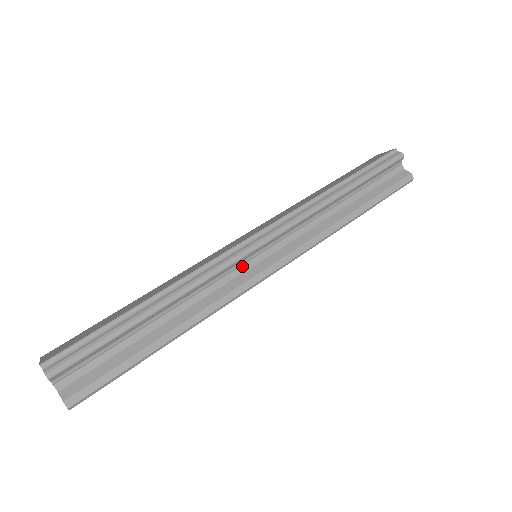
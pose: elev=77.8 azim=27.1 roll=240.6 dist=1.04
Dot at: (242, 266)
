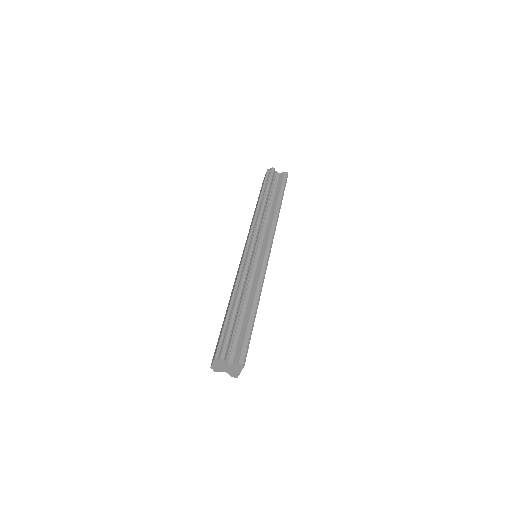
Dot at: (254, 261)
